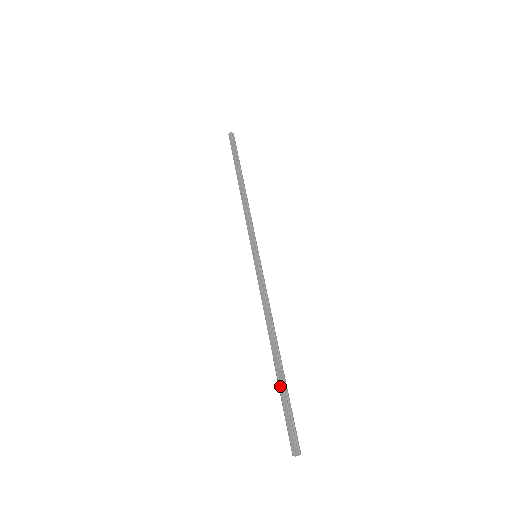
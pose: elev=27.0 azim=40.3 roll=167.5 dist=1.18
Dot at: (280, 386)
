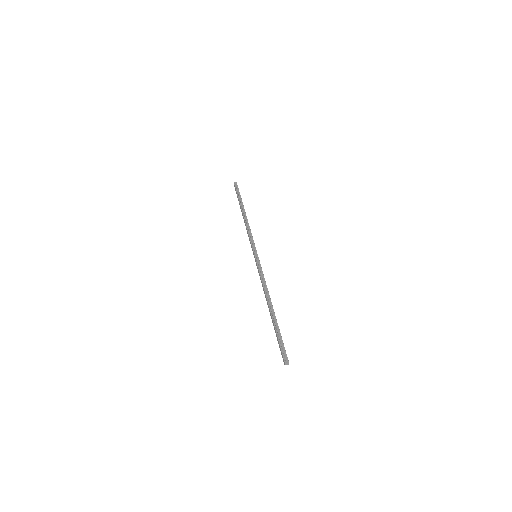
Dot at: (274, 329)
